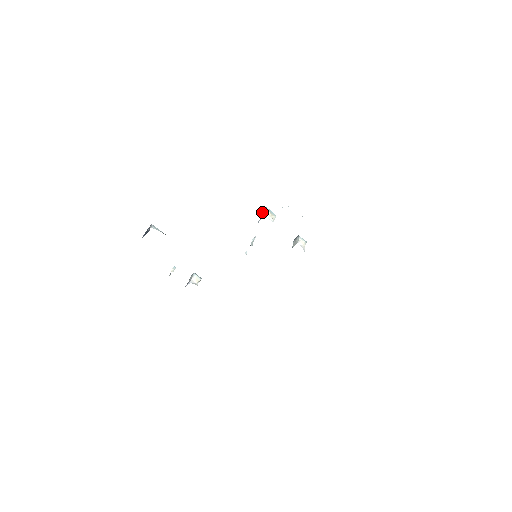
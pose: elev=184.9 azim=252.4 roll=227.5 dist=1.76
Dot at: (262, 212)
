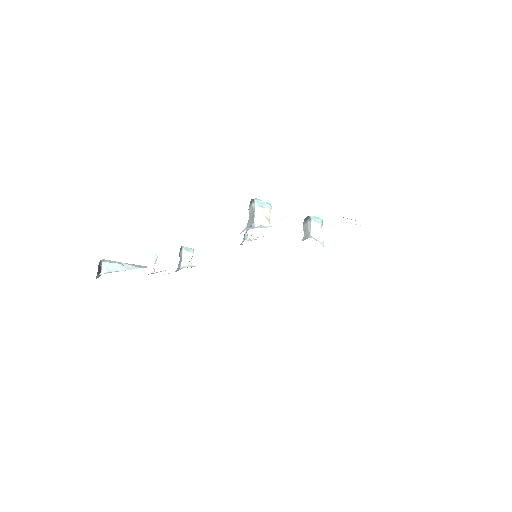
Dot at: (249, 208)
